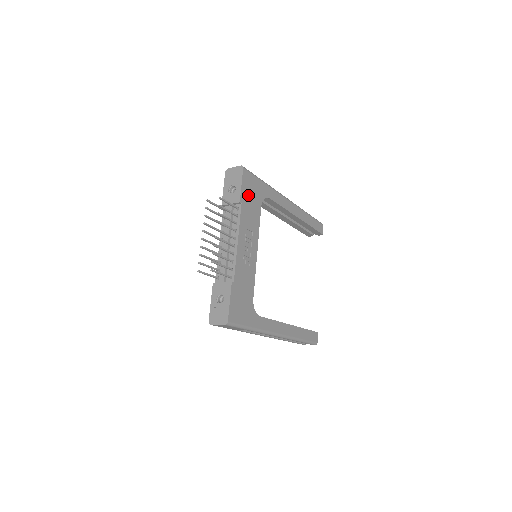
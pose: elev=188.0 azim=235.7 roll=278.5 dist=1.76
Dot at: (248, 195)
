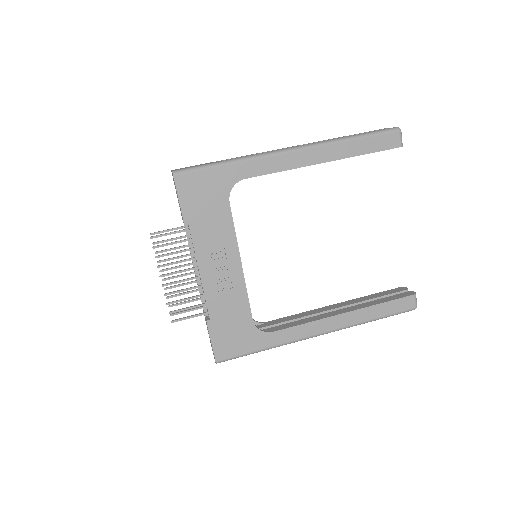
Dot at: (197, 205)
